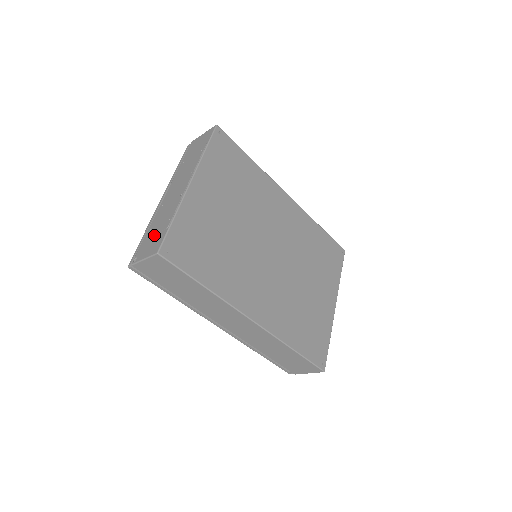
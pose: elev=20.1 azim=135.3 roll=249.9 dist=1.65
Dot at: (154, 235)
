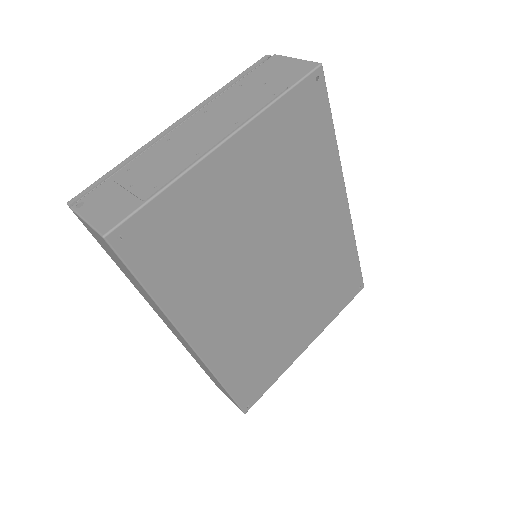
Dot at: (124, 189)
